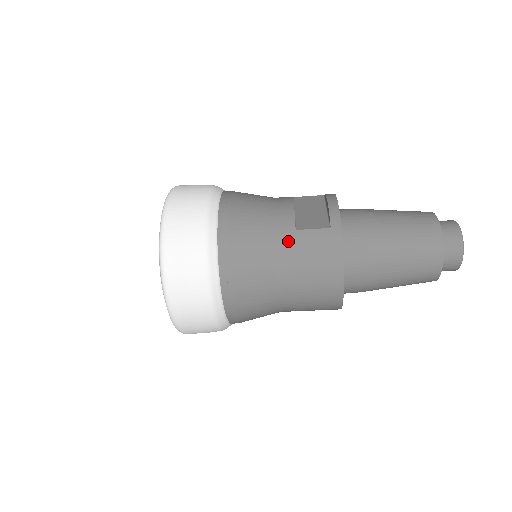
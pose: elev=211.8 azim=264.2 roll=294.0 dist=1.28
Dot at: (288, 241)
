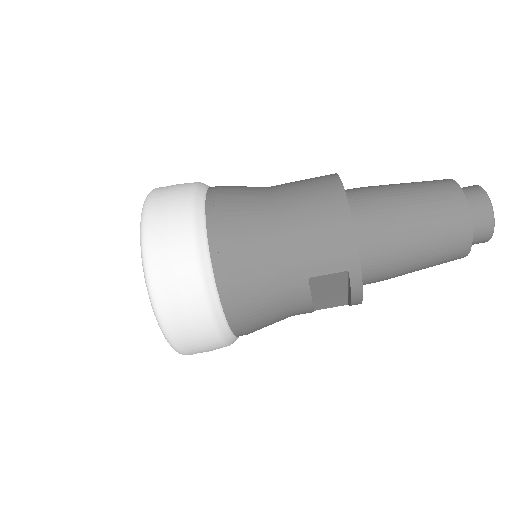
Dot at: (281, 184)
